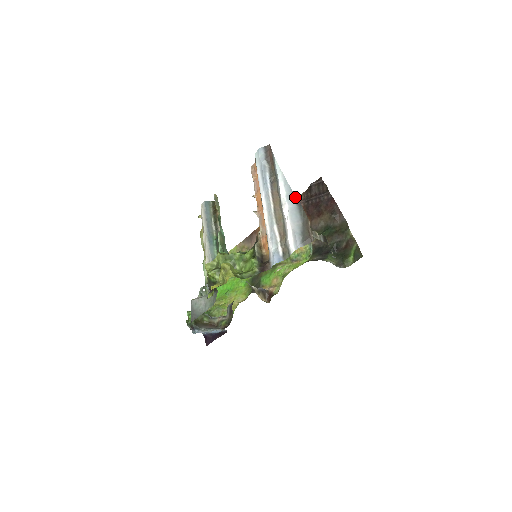
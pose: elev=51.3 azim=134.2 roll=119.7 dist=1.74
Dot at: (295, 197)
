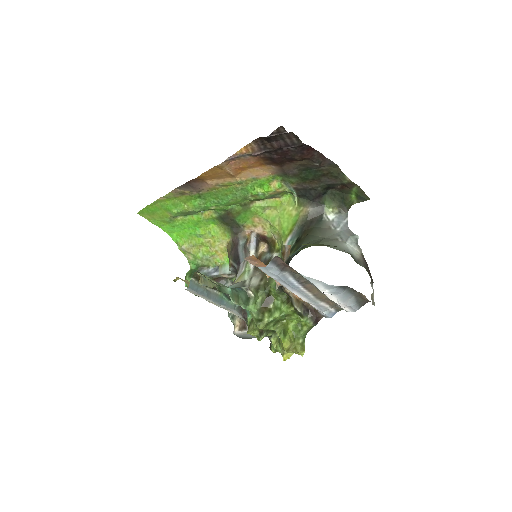
Dot at: (341, 288)
